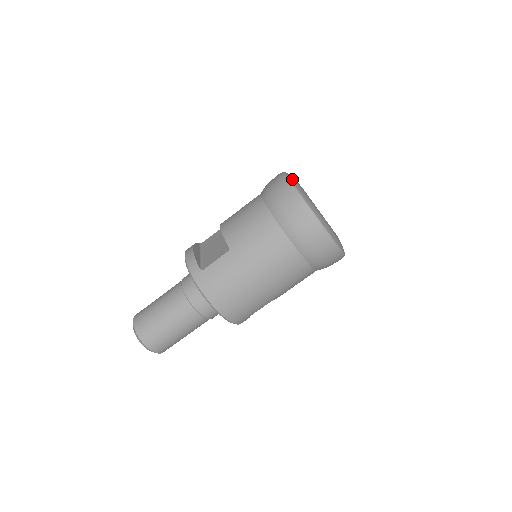
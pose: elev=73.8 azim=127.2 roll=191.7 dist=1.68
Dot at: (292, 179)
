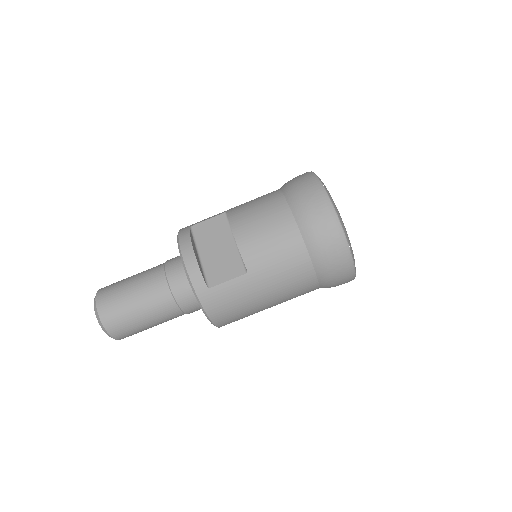
Dot at: (334, 204)
